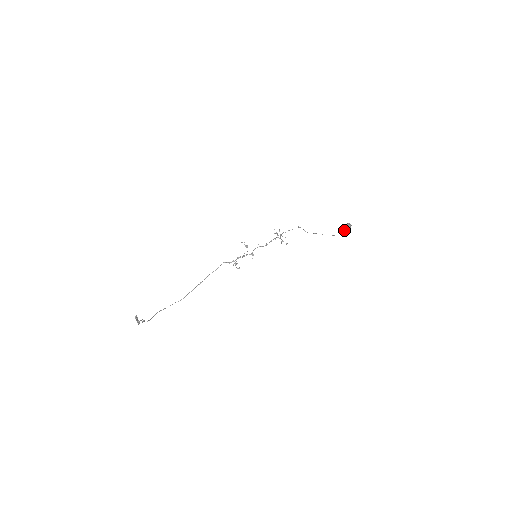
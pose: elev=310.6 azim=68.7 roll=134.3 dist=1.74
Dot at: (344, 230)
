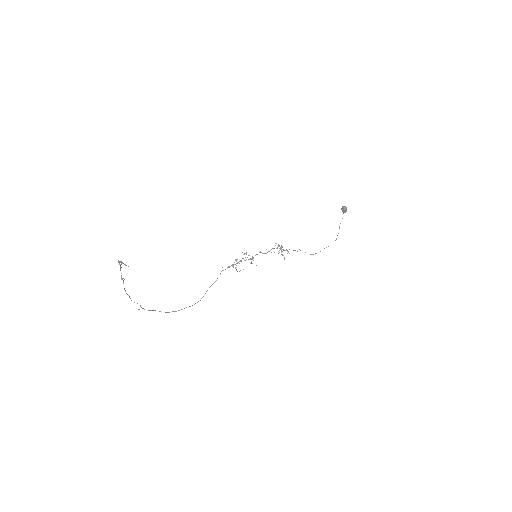
Dot at: (342, 218)
